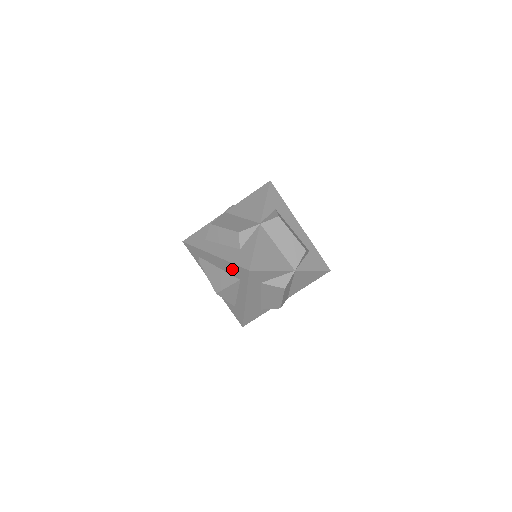
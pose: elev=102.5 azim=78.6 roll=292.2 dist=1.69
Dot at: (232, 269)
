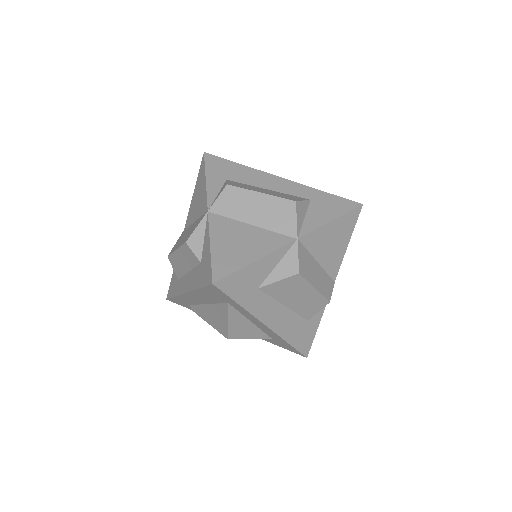
Dot at: (209, 296)
